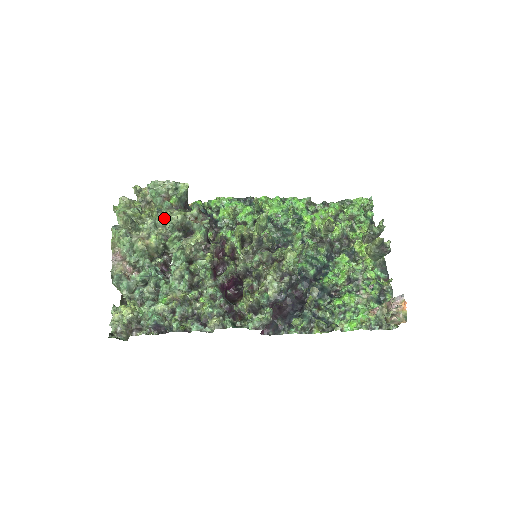
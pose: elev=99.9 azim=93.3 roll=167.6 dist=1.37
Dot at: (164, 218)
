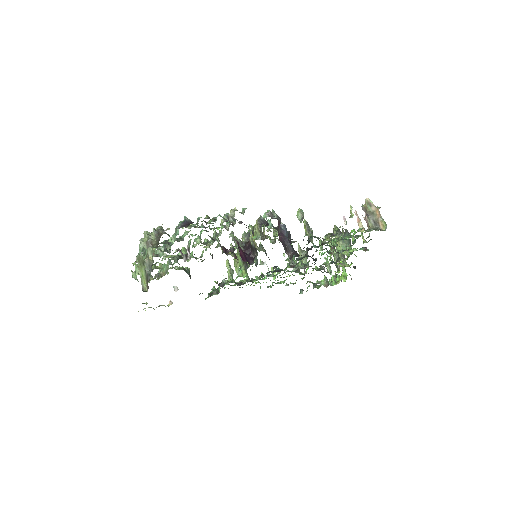
Dot at: occluded
